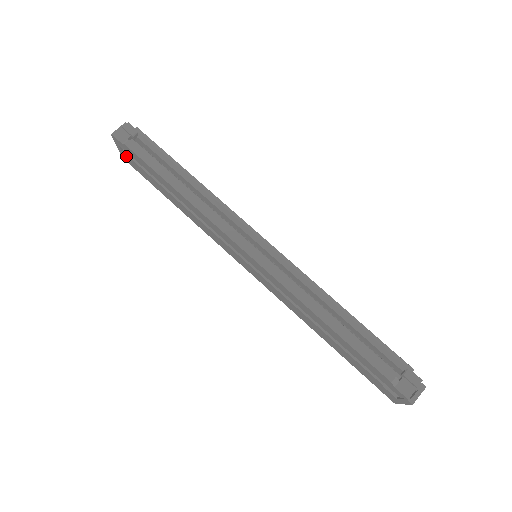
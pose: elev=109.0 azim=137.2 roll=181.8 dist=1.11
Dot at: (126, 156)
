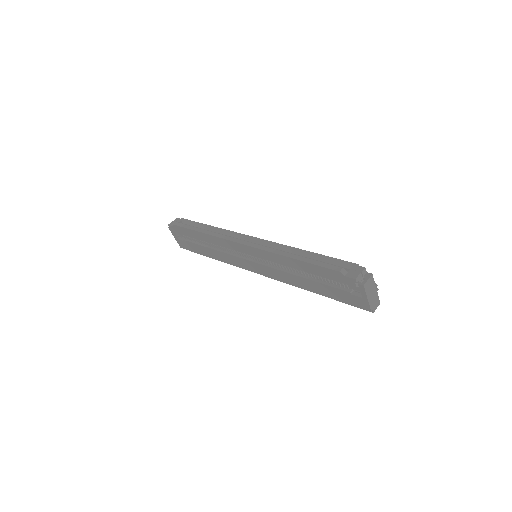
Dot at: (180, 241)
